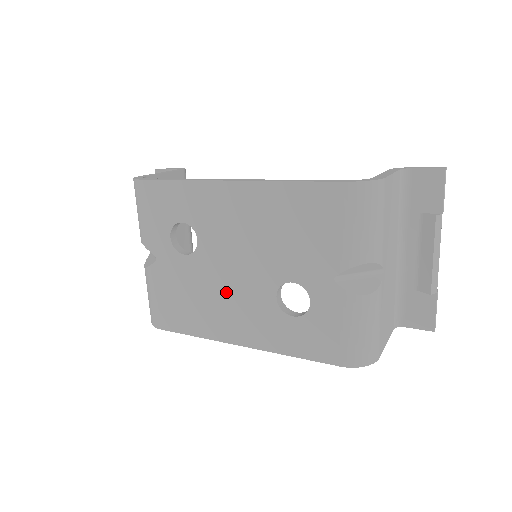
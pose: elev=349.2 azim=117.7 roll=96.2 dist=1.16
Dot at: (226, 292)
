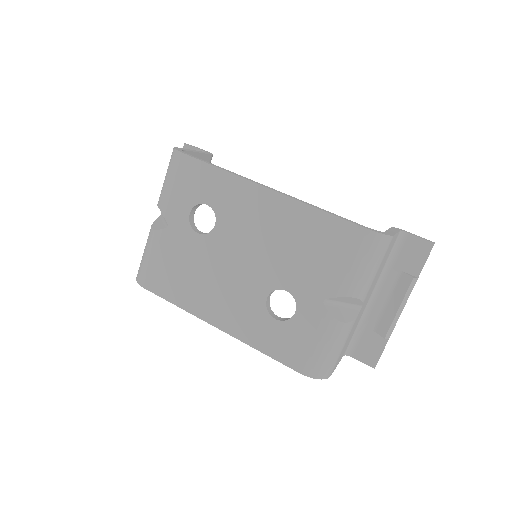
Dot at: (223, 278)
